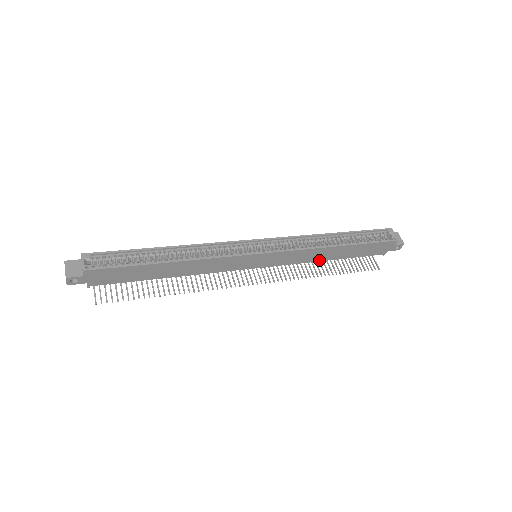
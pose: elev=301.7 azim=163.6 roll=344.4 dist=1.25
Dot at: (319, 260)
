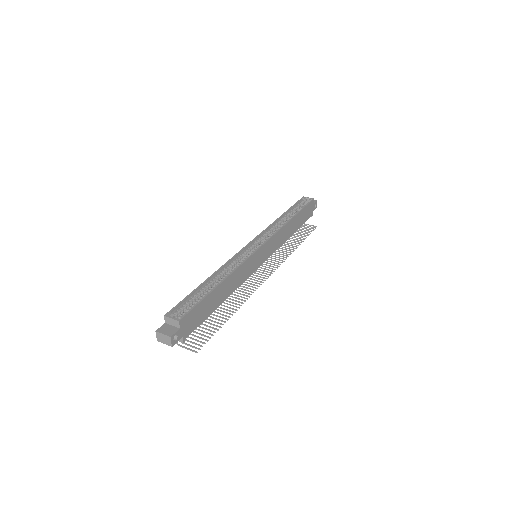
Dot at: (287, 238)
